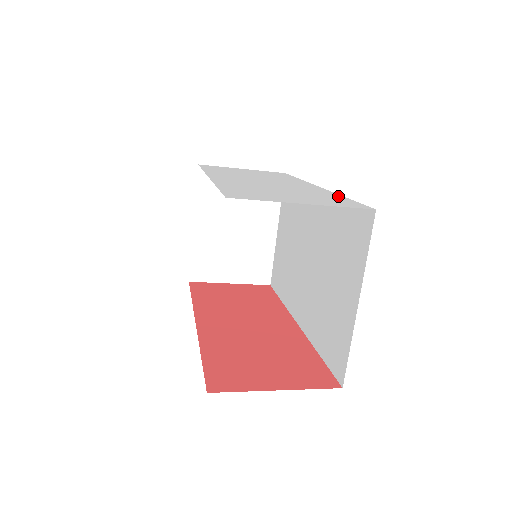
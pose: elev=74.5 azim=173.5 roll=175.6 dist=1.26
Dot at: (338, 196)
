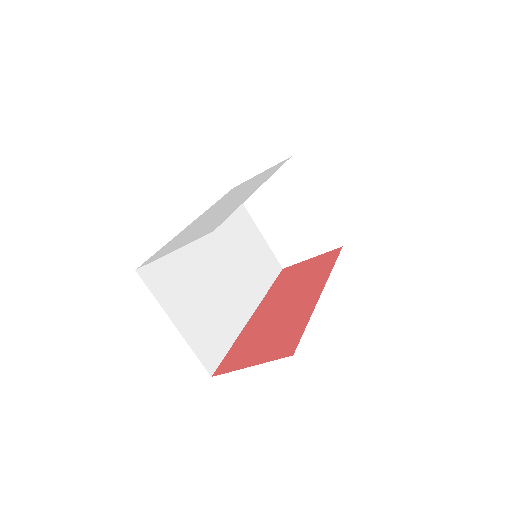
Dot at: (233, 210)
